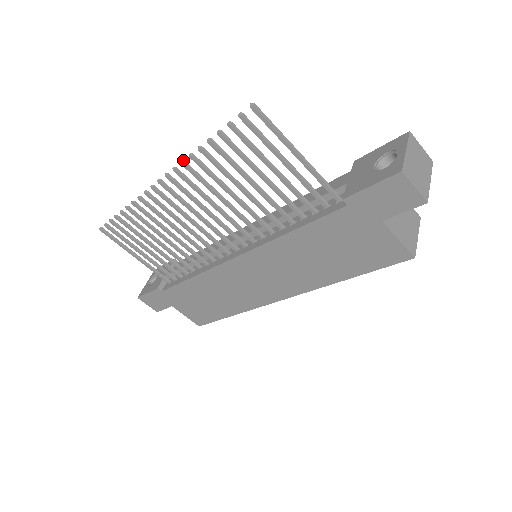
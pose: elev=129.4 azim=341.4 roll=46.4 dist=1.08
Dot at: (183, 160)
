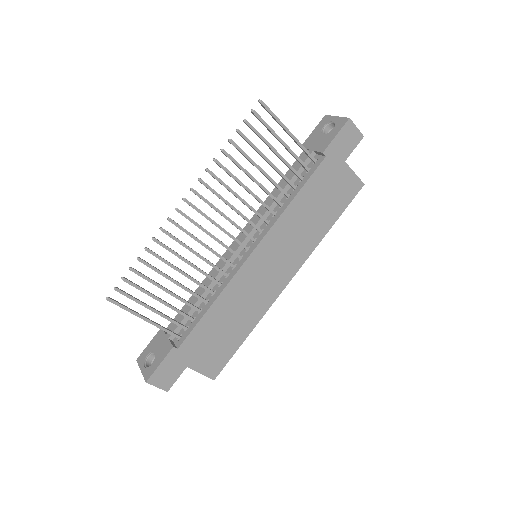
Dot at: (207, 168)
